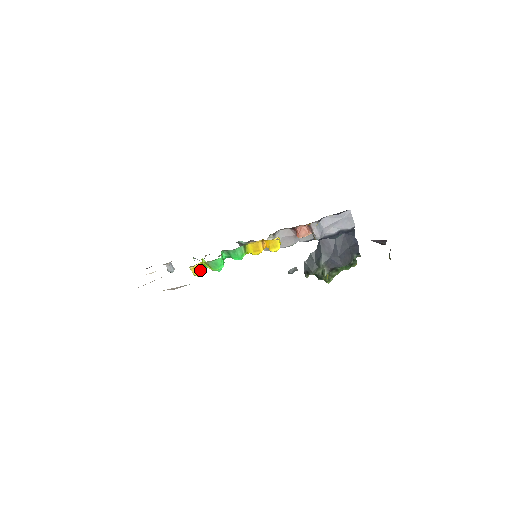
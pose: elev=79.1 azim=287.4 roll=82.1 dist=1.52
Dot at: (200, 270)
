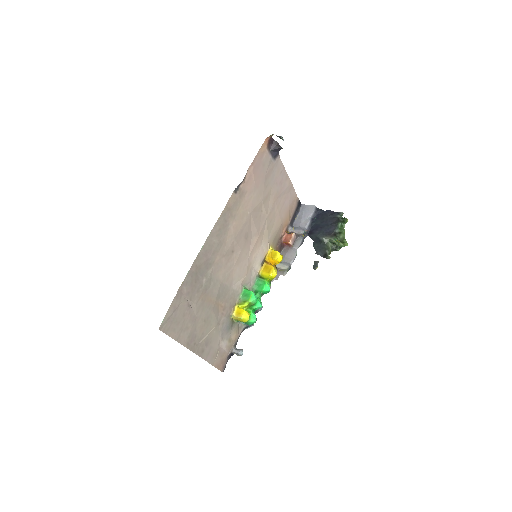
Dot at: (241, 310)
